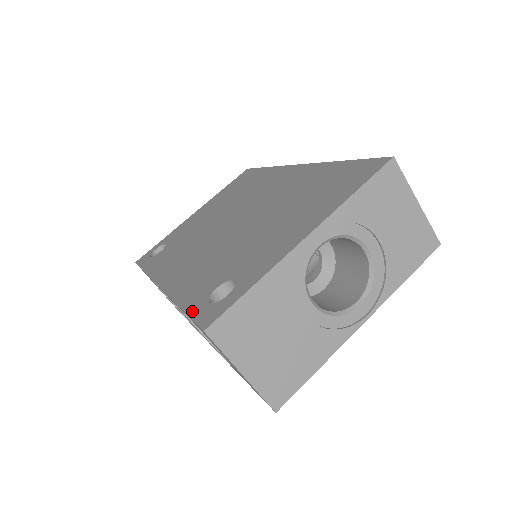
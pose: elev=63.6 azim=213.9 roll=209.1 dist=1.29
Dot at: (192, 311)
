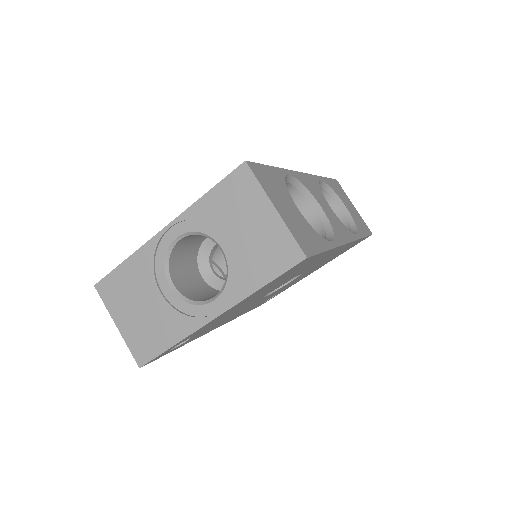
Dot at: occluded
